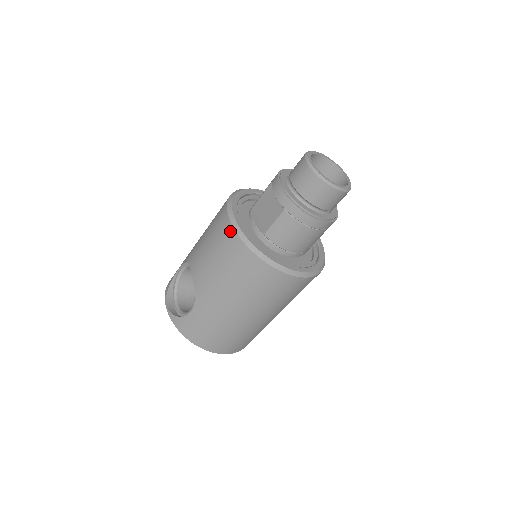
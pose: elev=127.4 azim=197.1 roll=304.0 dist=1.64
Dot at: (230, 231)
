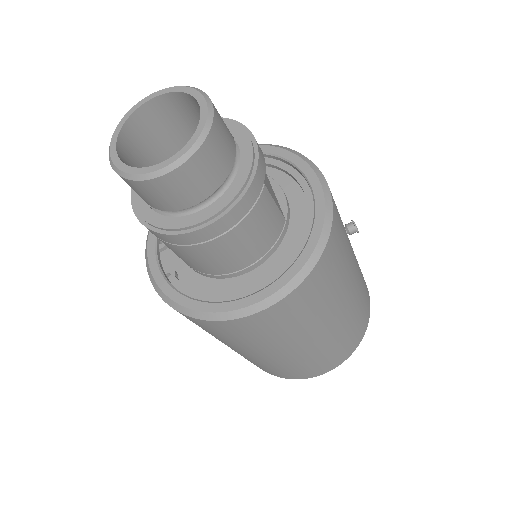
Dot at: occluded
